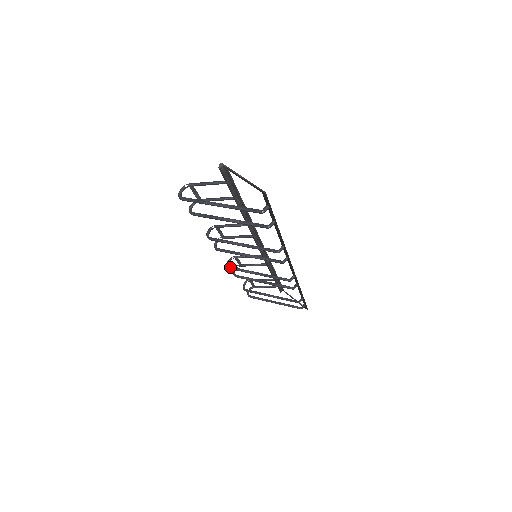
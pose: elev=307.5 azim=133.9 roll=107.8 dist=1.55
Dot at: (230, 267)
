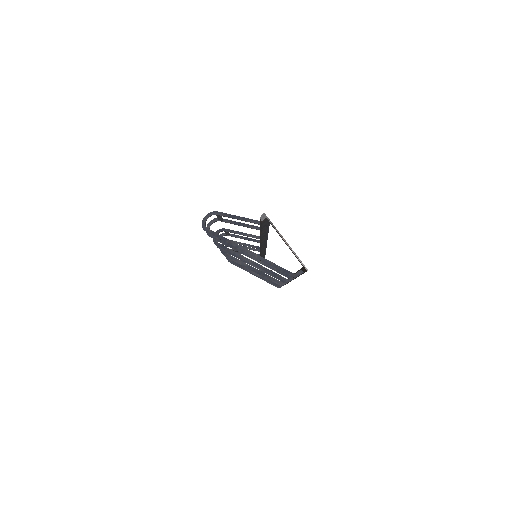
Dot at: (223, 252)
